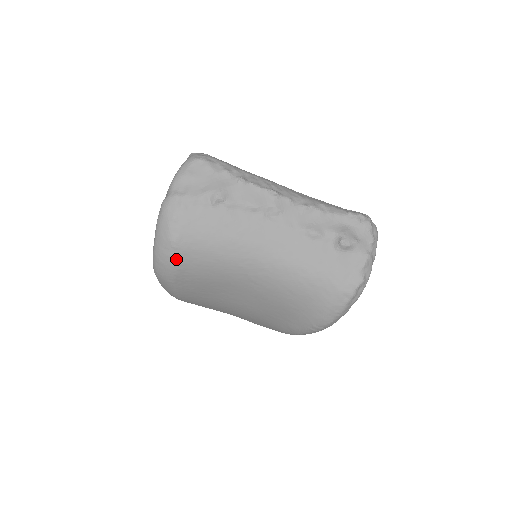
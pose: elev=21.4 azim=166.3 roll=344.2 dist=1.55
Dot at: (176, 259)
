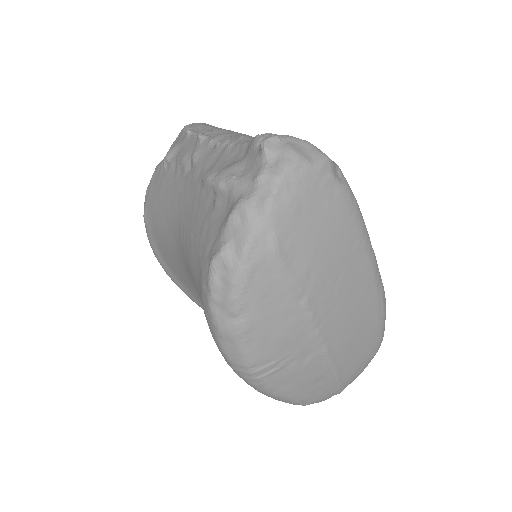
Dot at: (150, 239)
